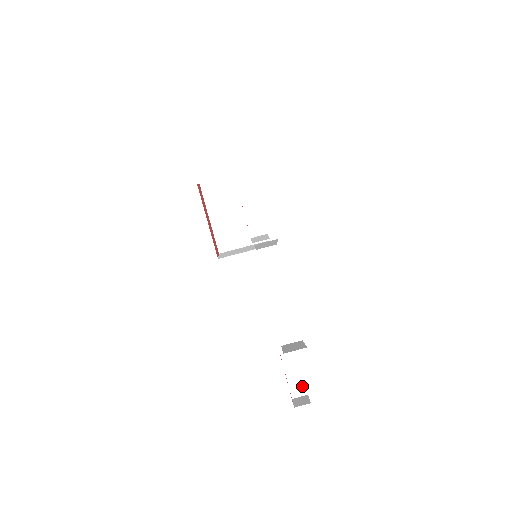
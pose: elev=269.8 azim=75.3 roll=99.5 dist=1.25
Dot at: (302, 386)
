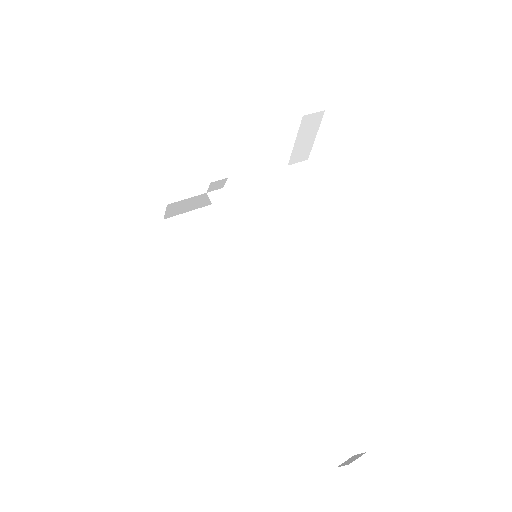
Dot at: (343, 444)
